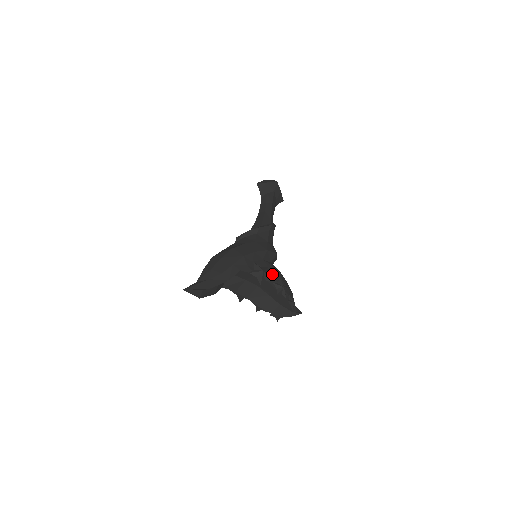
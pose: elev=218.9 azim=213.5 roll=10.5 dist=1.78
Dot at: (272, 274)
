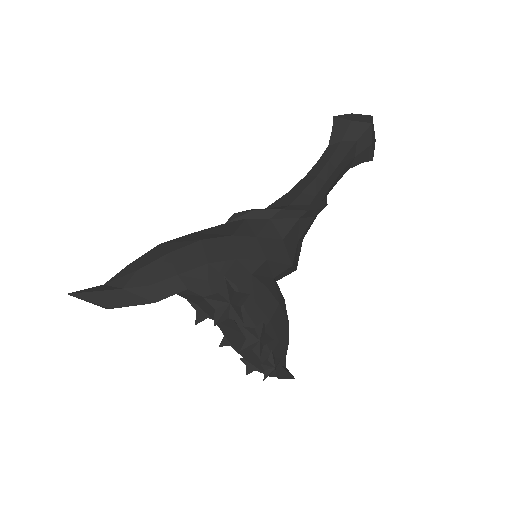
Dot at: (253, 308)
